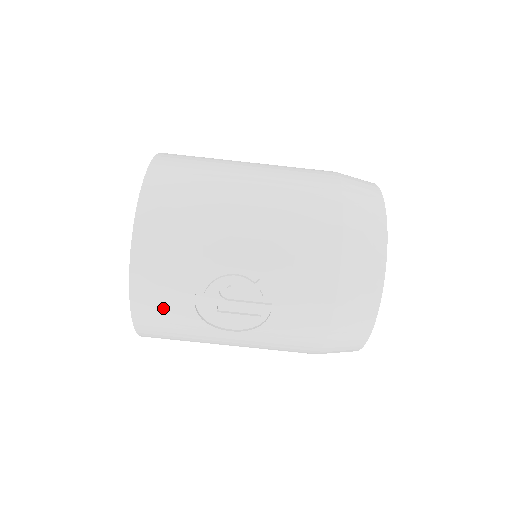
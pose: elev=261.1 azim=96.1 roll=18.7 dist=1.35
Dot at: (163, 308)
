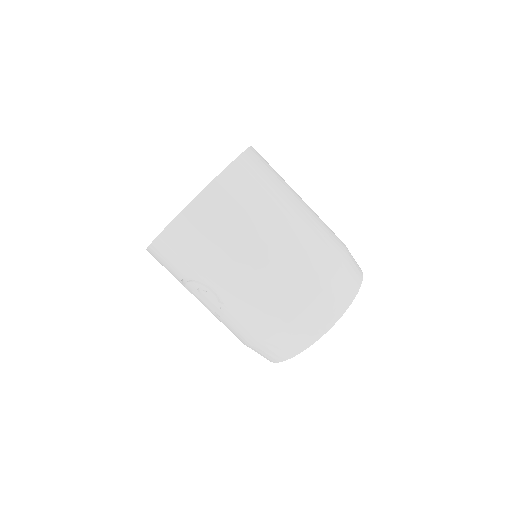
Dot at: (164, 265)
